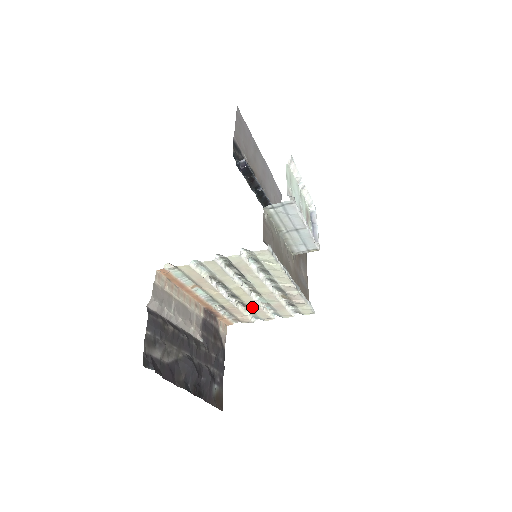
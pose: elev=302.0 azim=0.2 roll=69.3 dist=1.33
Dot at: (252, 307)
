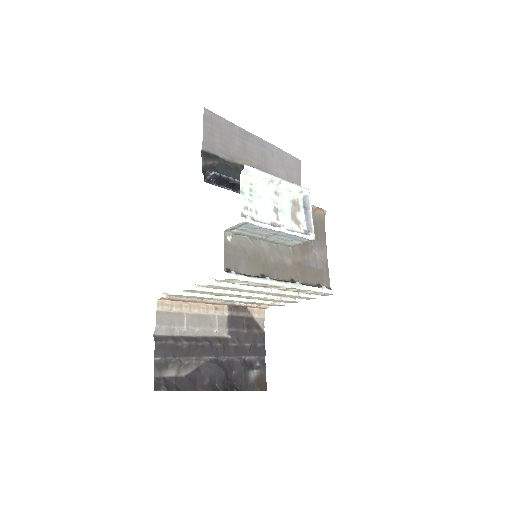
Dot at: (269, 300)
